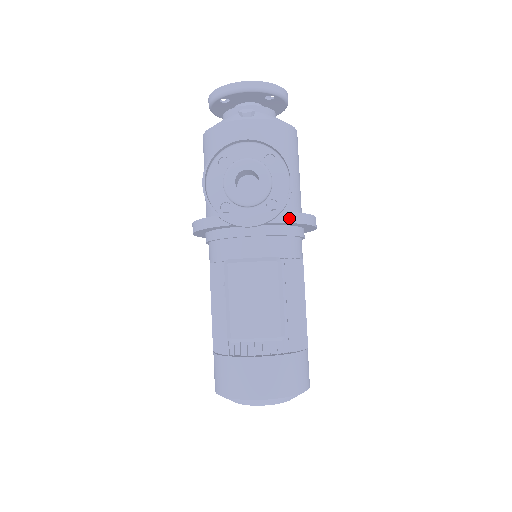
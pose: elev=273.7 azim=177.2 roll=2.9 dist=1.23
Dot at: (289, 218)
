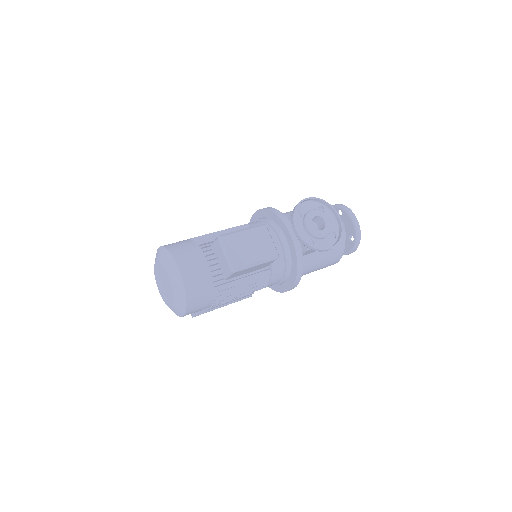
Dot at: (300, 260)
